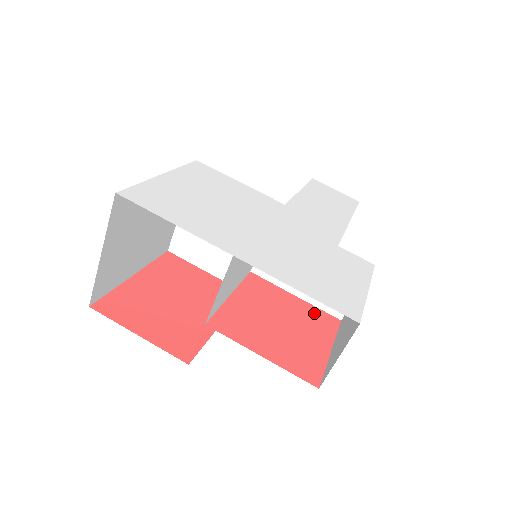
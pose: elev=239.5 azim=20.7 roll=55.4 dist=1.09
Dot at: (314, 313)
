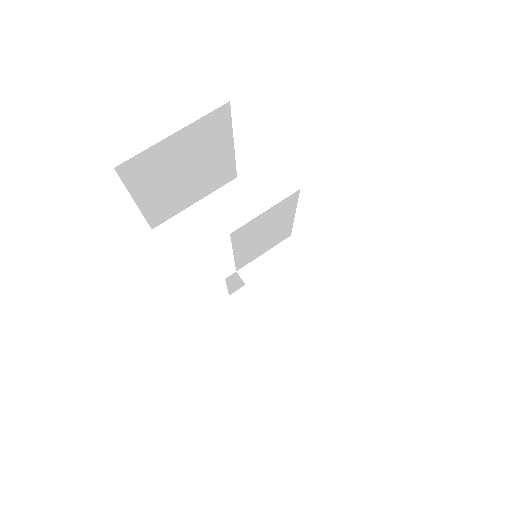
Dot at: occluded
